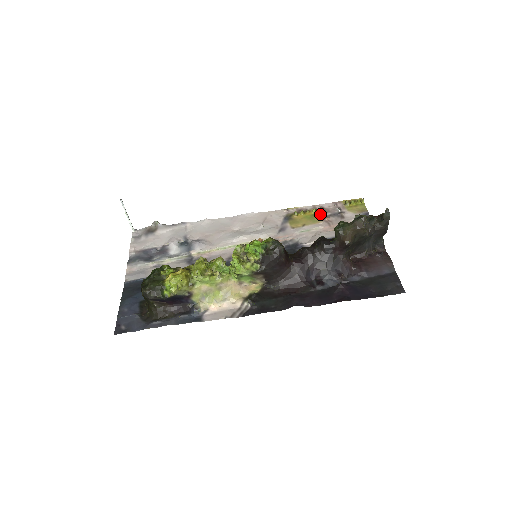
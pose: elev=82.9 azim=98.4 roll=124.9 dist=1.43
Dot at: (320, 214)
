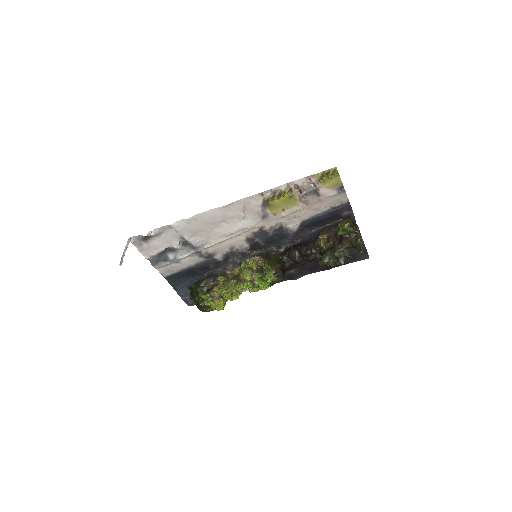
Dot at: (296, 195)
